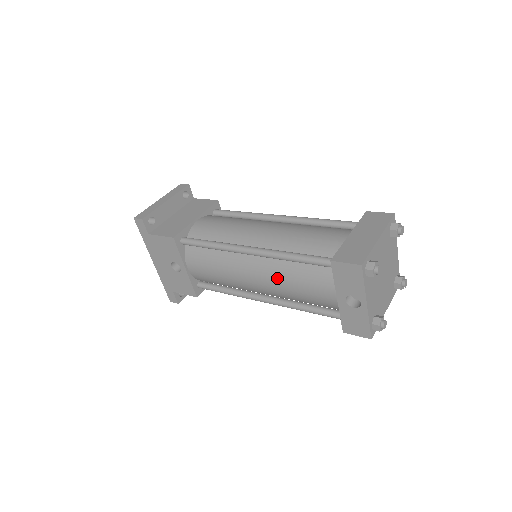
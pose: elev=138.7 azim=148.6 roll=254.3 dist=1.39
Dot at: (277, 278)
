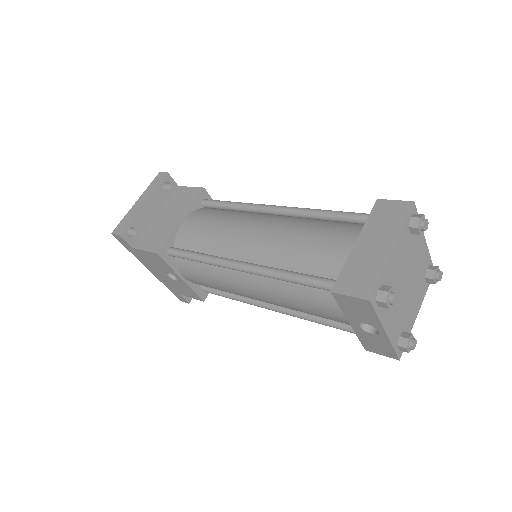
Dot at: (278, 296)
